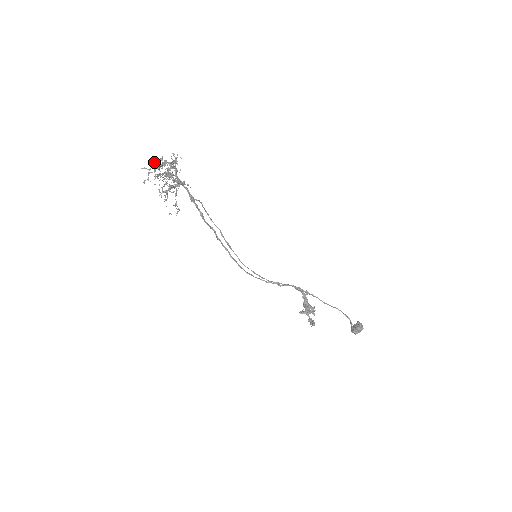
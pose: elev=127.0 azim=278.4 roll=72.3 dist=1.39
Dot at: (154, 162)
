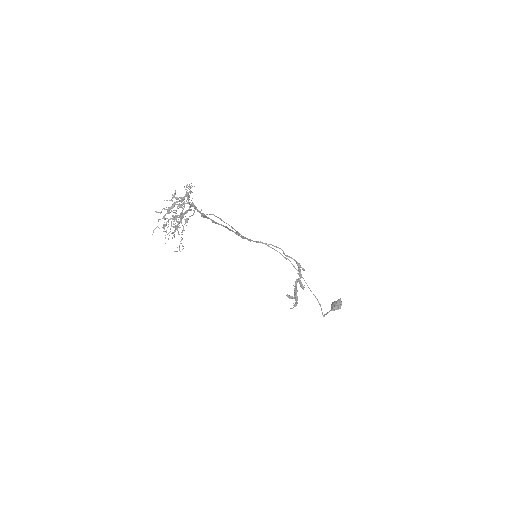
Dot at: (167, 200)
